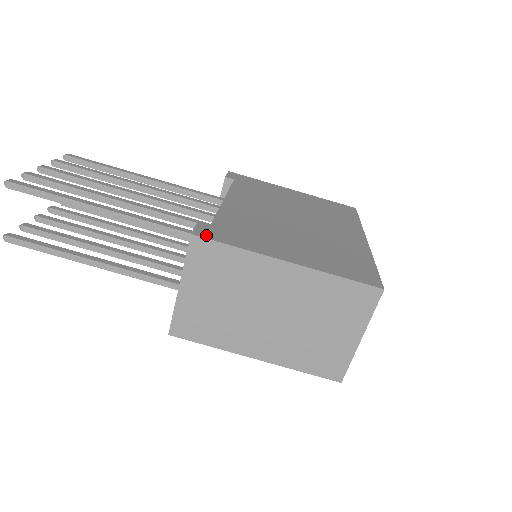
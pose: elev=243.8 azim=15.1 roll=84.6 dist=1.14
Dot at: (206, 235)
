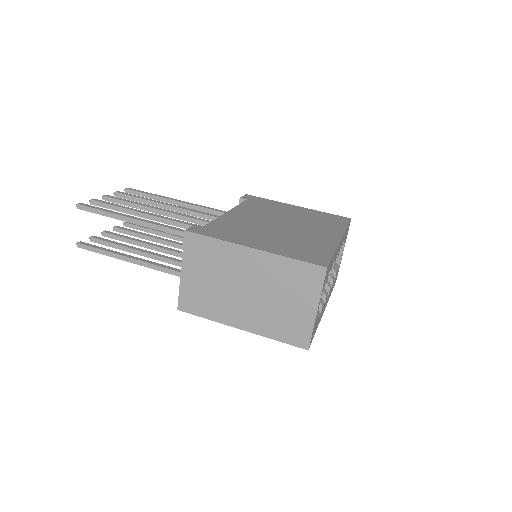
Dot at: (196, 231)
